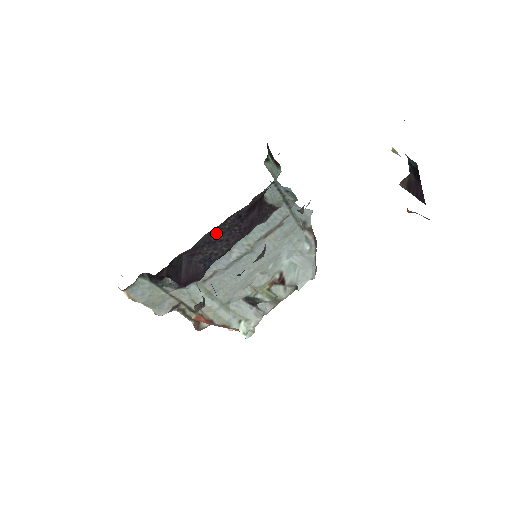
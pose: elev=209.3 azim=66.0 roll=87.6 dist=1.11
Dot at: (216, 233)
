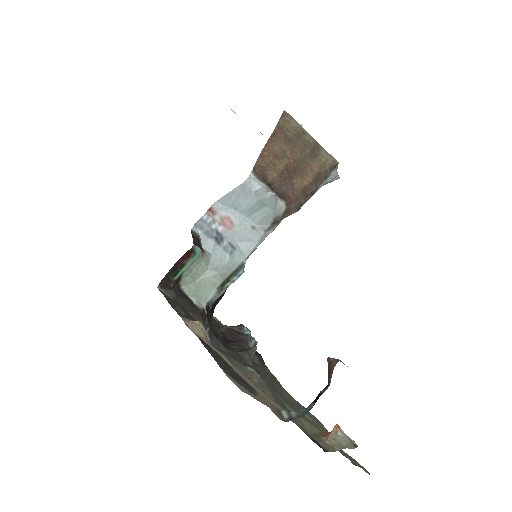
Dot at: occluded
